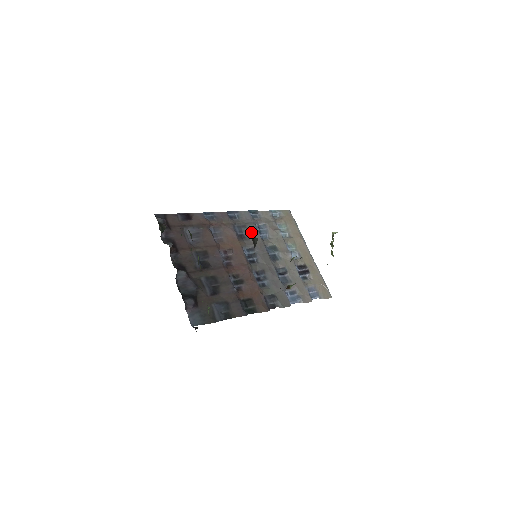
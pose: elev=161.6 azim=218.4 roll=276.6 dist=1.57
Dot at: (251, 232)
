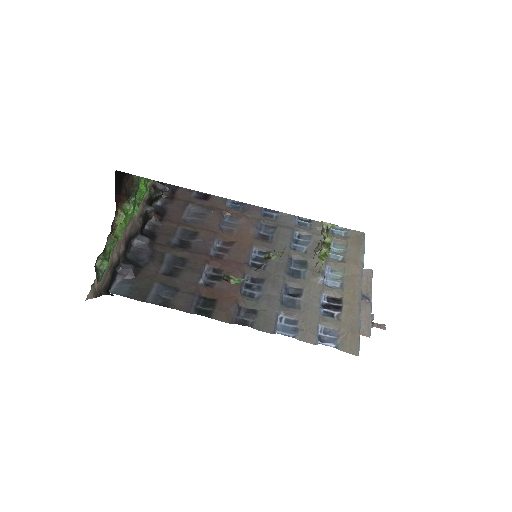
Dot at: occluded
